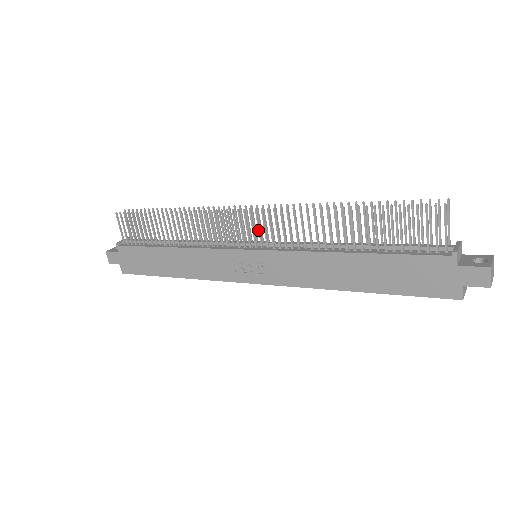
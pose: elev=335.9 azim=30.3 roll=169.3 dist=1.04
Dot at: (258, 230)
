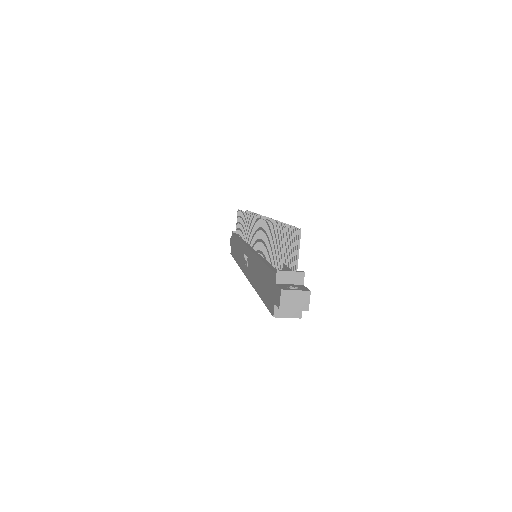
Dot at: (254, 233)
